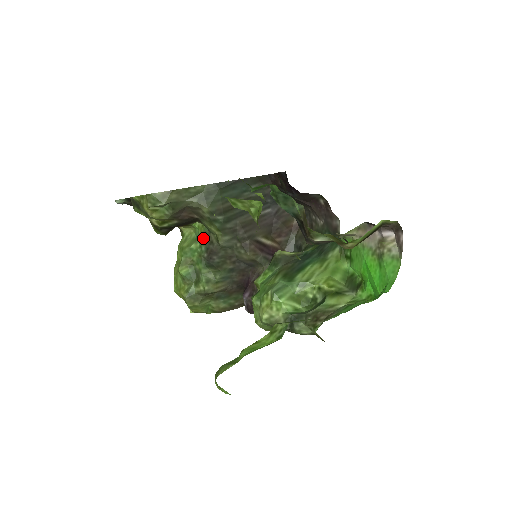
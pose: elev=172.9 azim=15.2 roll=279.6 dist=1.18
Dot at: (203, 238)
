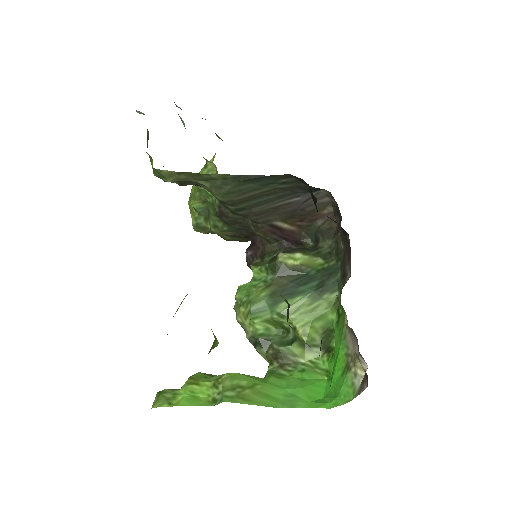
Dot at: occluded
